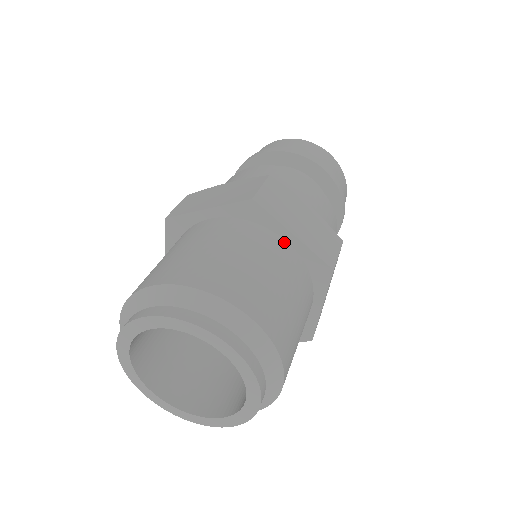
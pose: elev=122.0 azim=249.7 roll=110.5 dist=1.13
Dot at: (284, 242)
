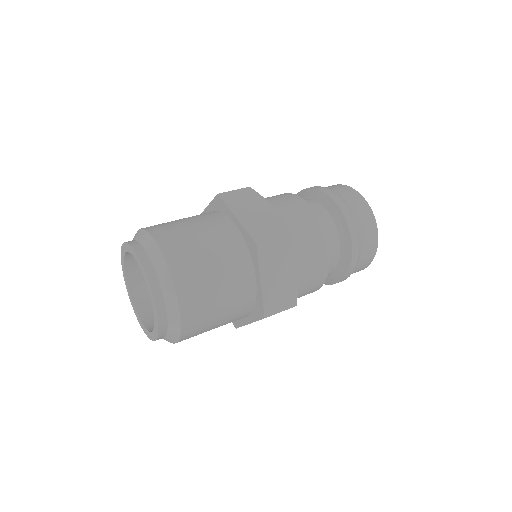
Dot at: (254, 279)
